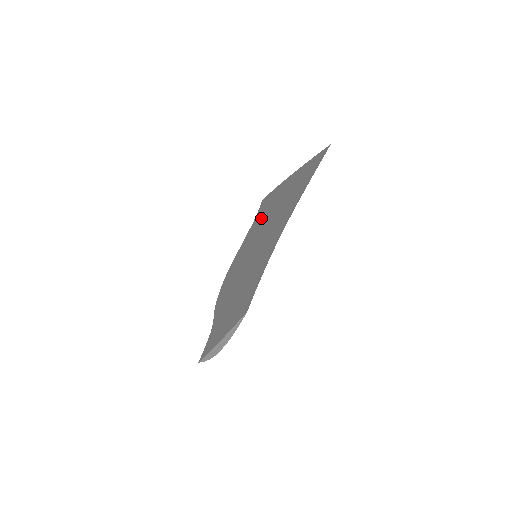
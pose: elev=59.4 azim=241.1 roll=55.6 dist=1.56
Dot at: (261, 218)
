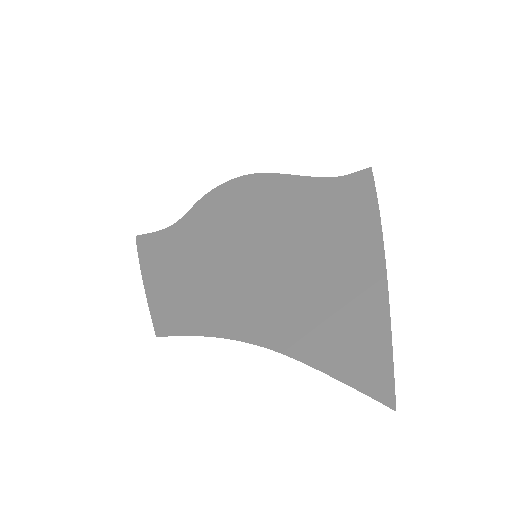
Dot at: (323, 211)
